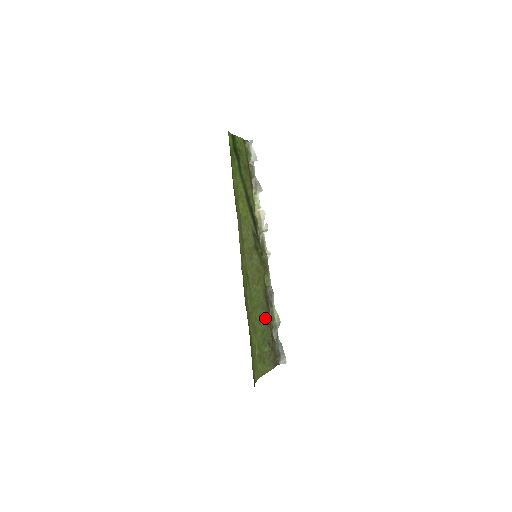
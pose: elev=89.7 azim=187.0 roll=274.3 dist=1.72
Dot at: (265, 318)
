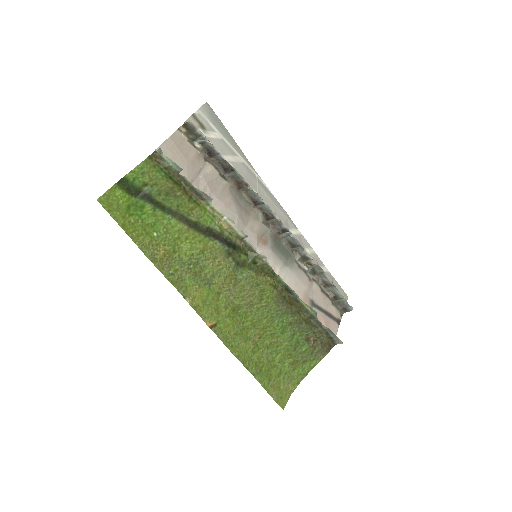
Dot at: (291, 321)
